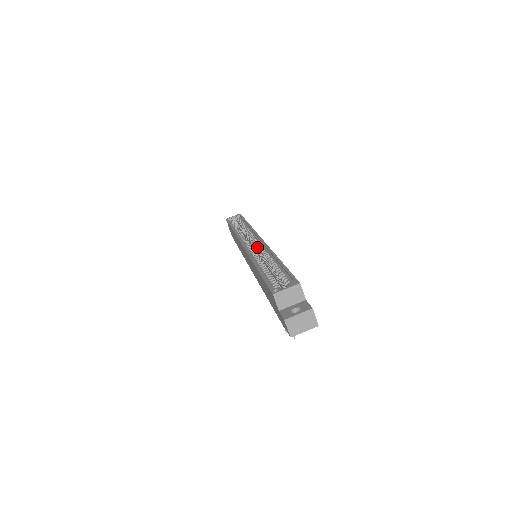
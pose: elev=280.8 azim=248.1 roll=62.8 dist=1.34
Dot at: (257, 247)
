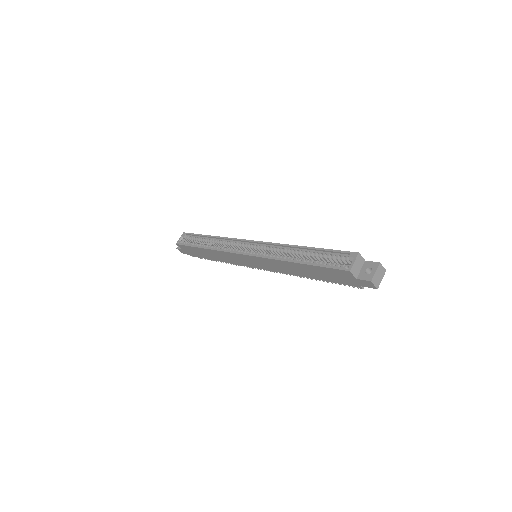
Dot at: (260, 249)
